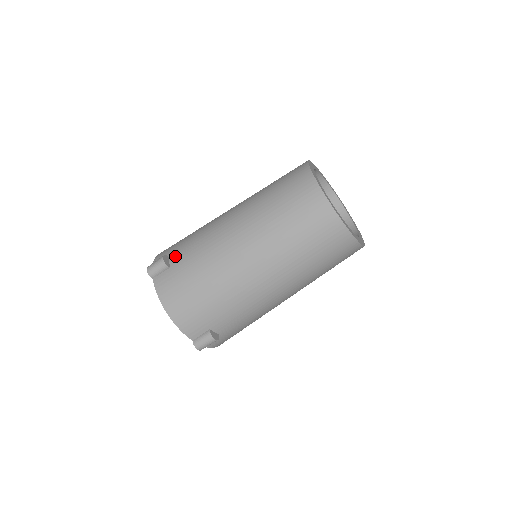
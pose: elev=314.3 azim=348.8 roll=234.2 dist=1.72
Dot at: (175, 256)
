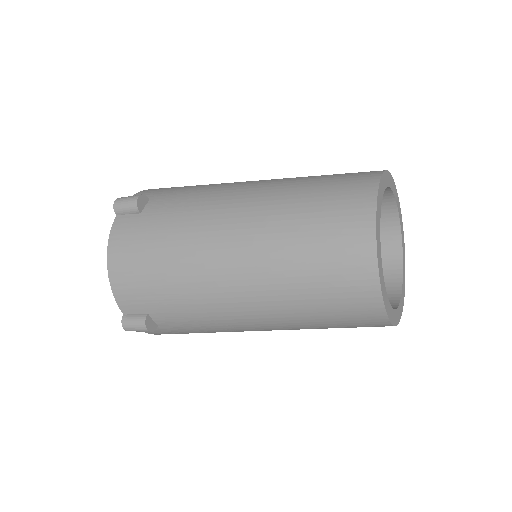
Dot at: (155, 202)
